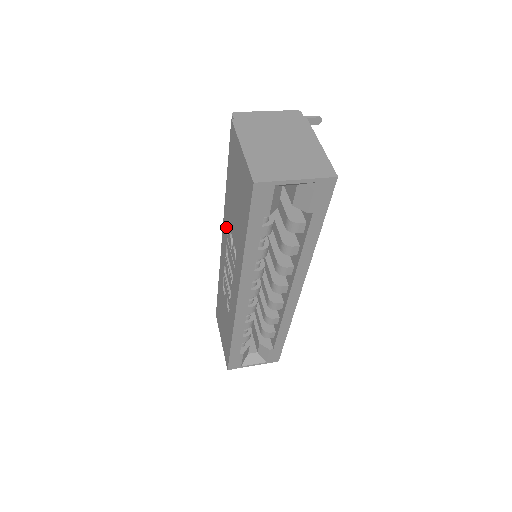
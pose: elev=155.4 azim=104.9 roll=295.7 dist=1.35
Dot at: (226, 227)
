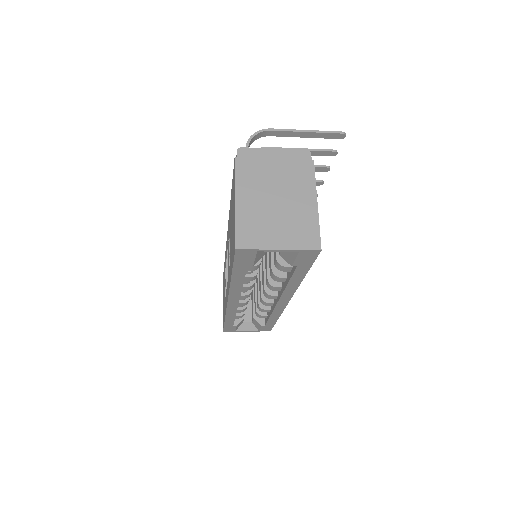
Dot at: (228, 232)
